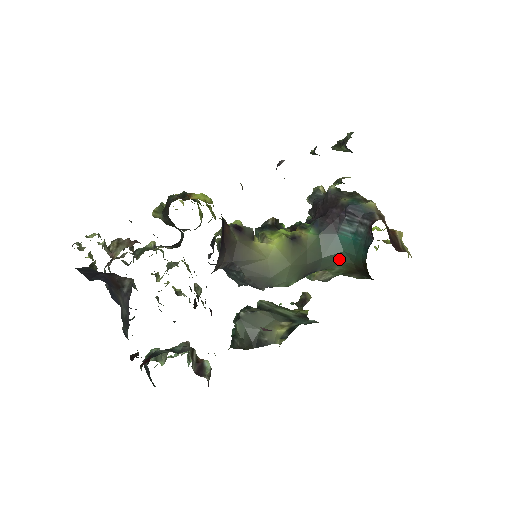
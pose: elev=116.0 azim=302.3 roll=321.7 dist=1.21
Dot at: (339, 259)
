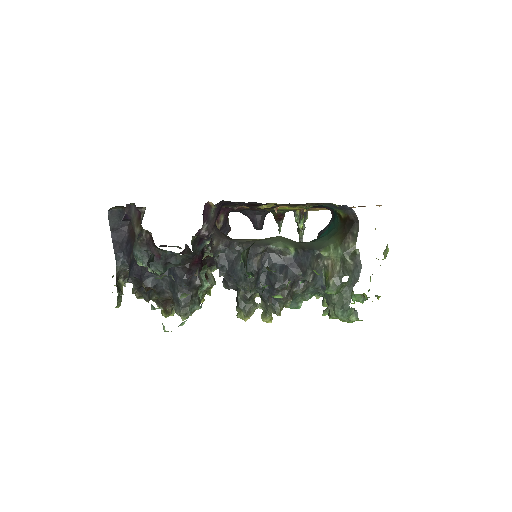
Dot at: (327, 239)
